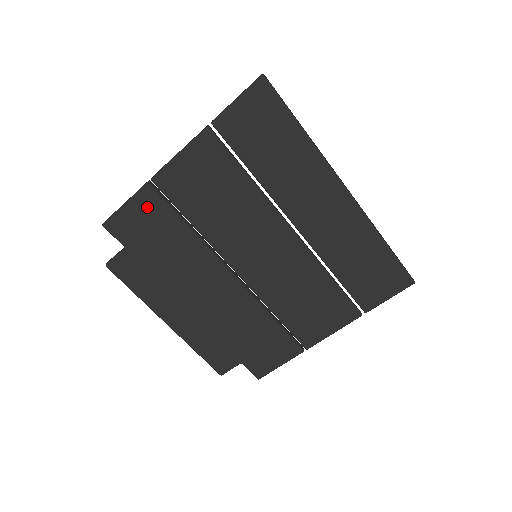
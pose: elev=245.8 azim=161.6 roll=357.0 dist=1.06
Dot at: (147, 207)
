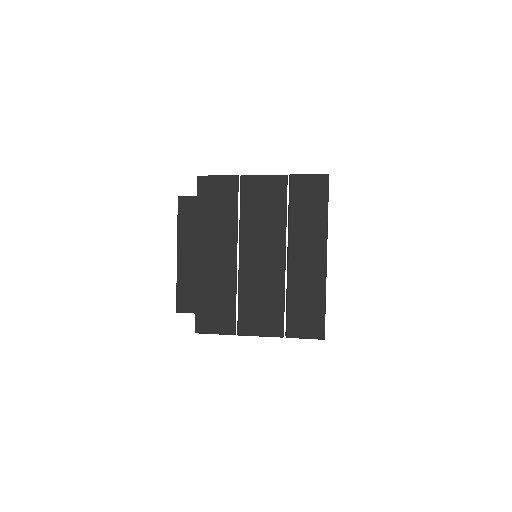
Dot at: (227, 186)
